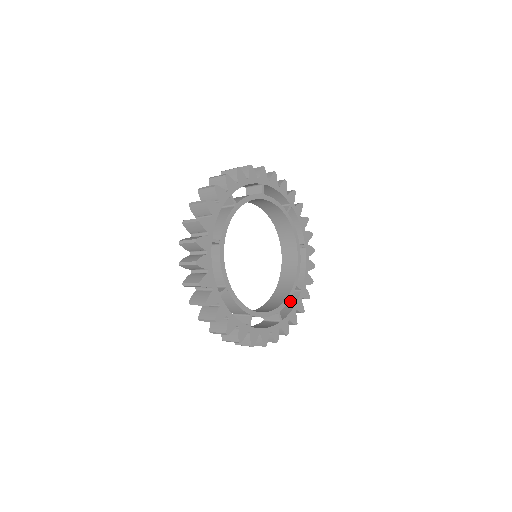
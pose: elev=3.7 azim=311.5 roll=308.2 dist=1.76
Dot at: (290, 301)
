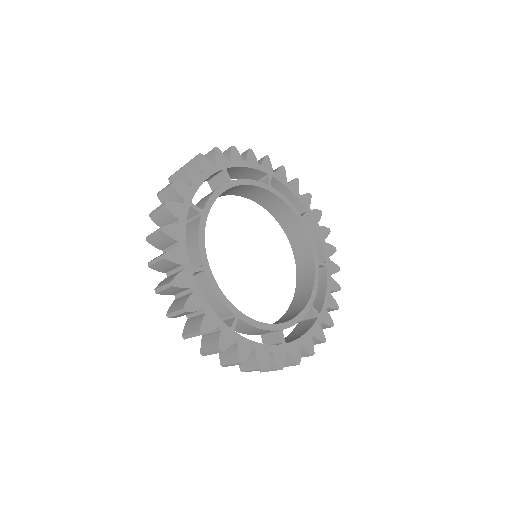
Dot at: (319, 284)
